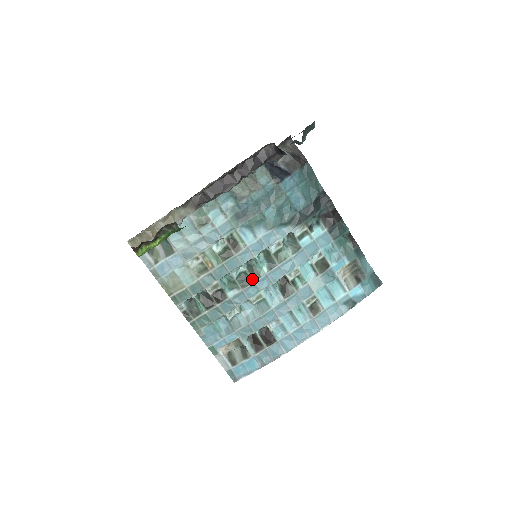
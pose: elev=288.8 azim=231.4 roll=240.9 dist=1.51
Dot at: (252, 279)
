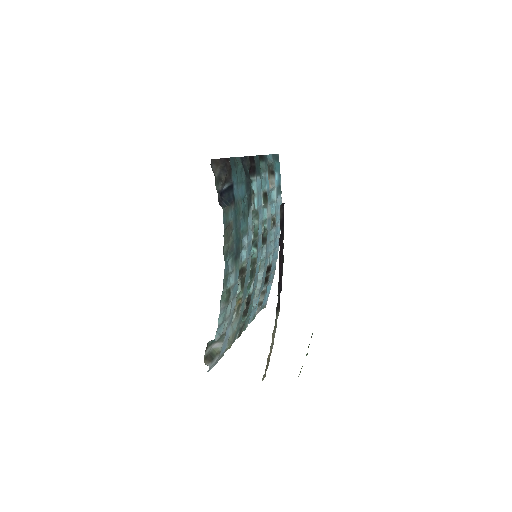
Dot at: (255, 266)
